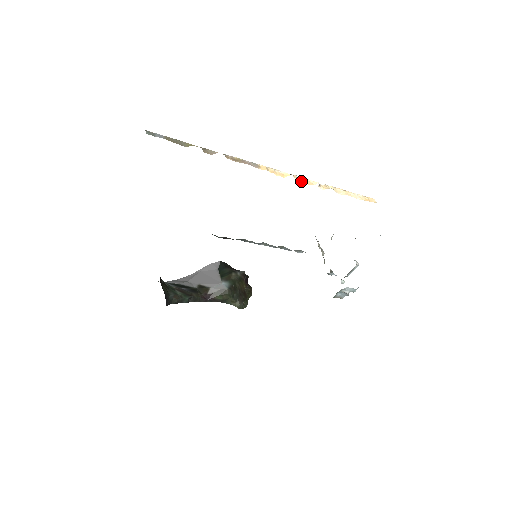
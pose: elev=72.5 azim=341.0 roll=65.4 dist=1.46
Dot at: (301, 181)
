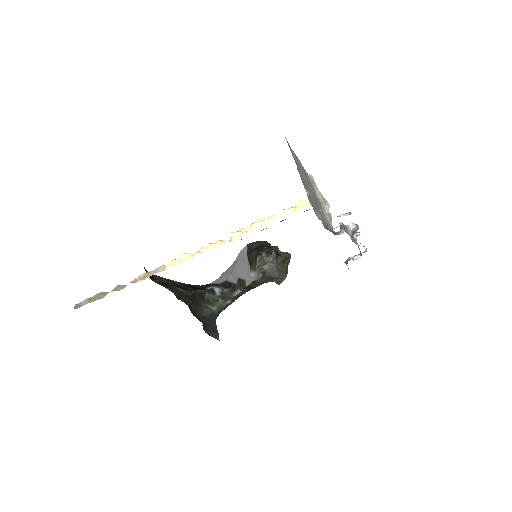
Dot at: (209, 250)
